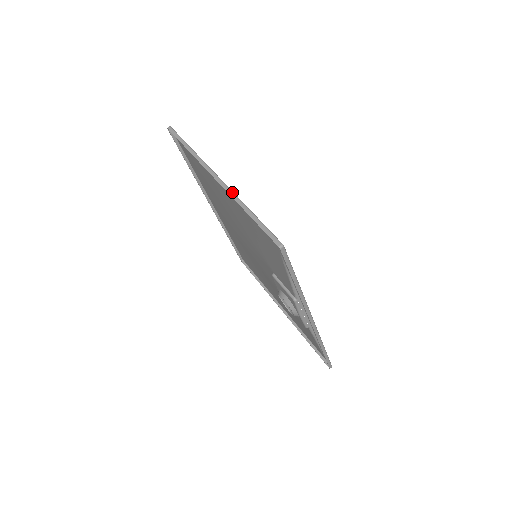
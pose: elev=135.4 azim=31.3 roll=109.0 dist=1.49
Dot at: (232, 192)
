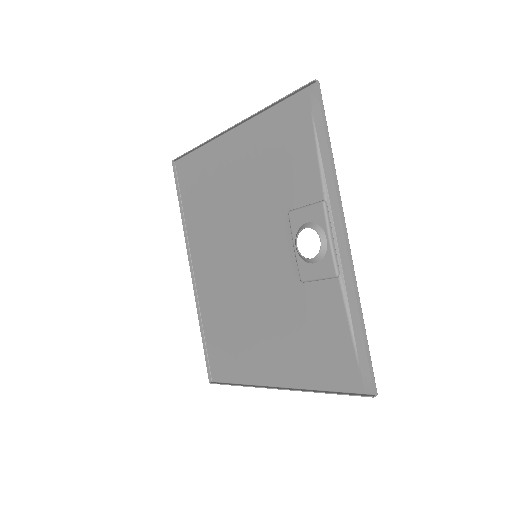
Dot at: (253, 116)
